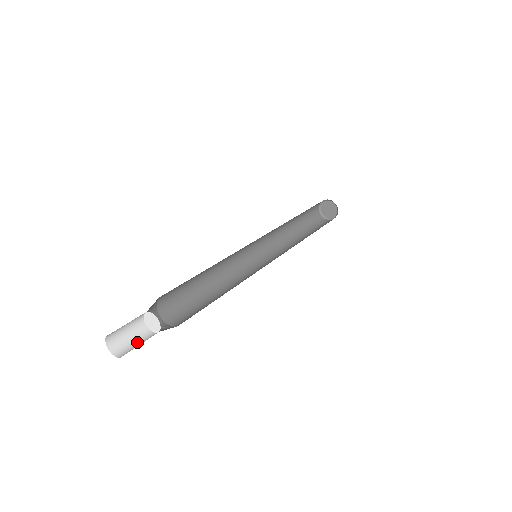
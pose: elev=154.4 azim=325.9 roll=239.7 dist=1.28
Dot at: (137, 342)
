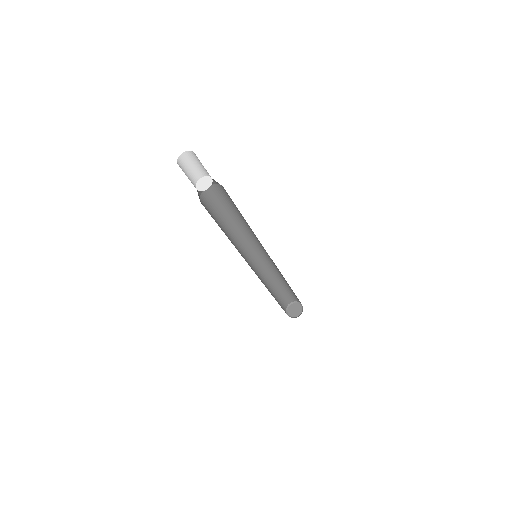
Dot at: occluded
